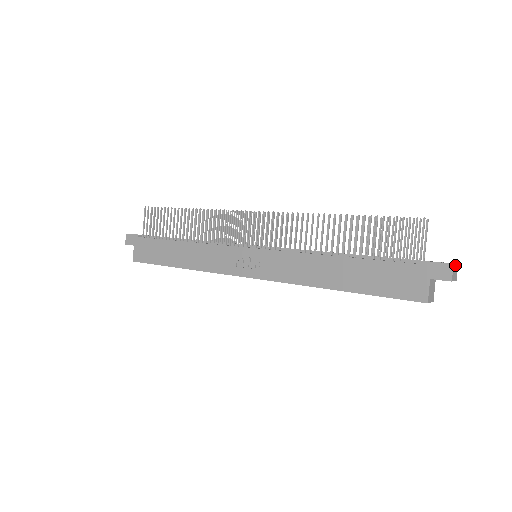
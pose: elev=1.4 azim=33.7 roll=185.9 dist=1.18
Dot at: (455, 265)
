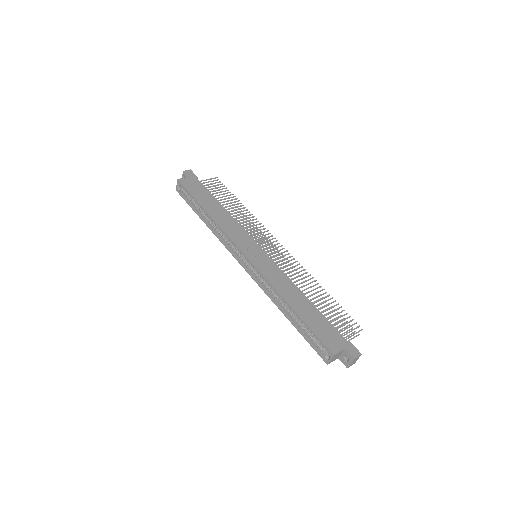
Dot at: (358, 358)
